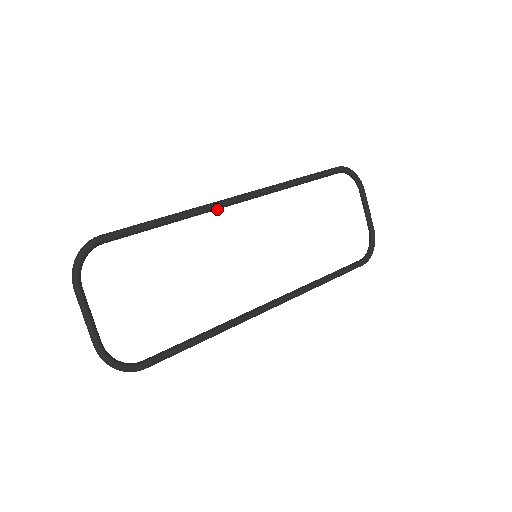
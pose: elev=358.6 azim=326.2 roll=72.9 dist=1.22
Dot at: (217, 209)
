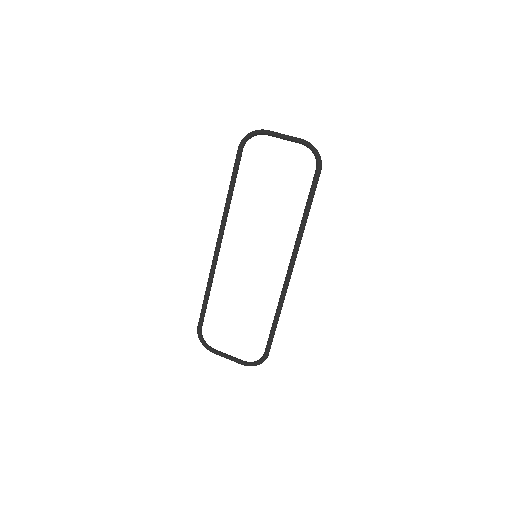
Dot at: occluded
